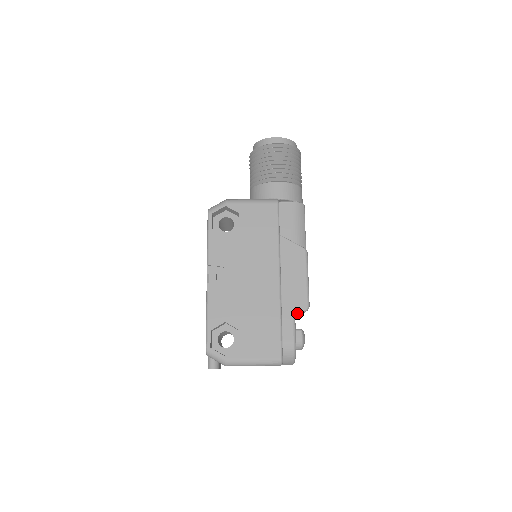
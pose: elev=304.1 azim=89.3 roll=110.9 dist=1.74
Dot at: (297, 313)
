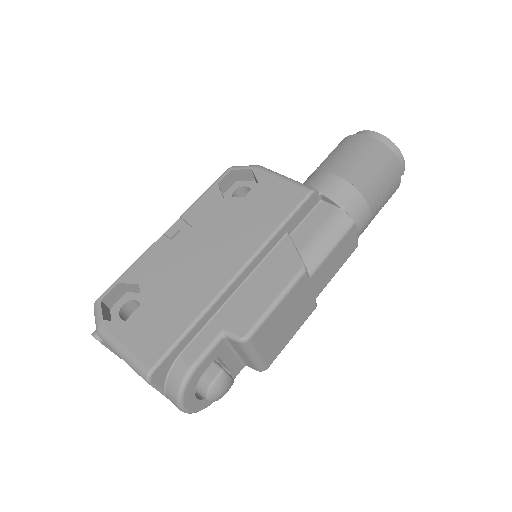
Dot at: (227, 336)
